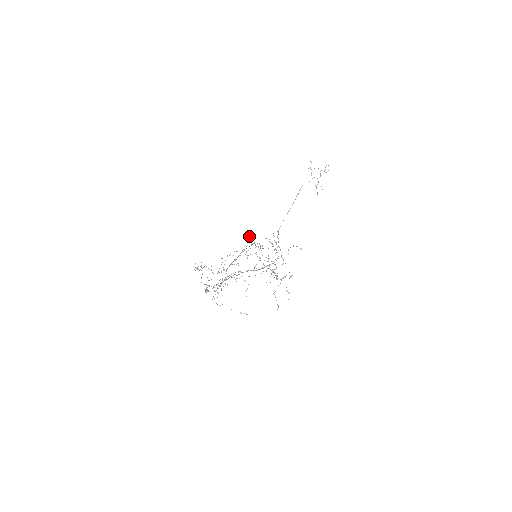
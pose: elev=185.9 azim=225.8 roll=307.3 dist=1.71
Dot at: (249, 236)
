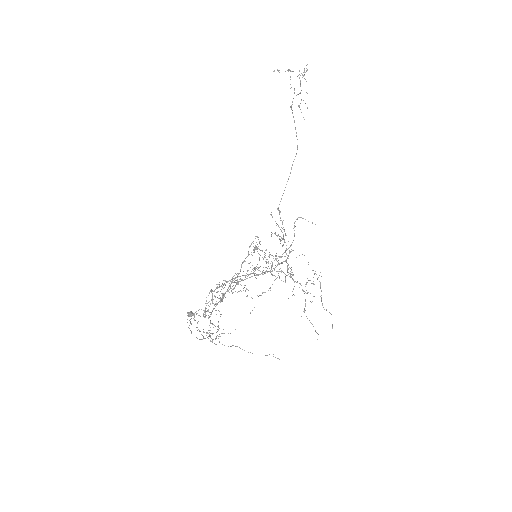
Dot at: (251, 243)
